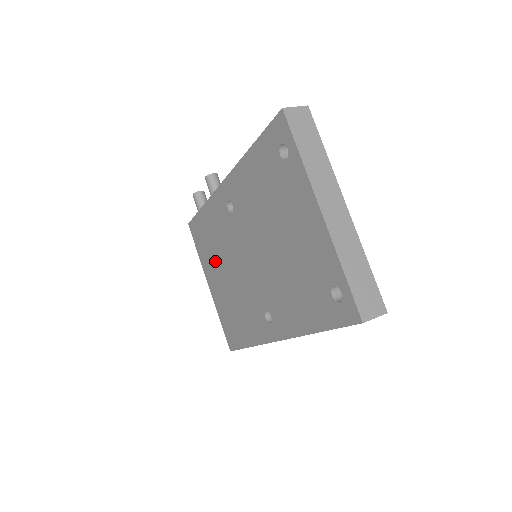
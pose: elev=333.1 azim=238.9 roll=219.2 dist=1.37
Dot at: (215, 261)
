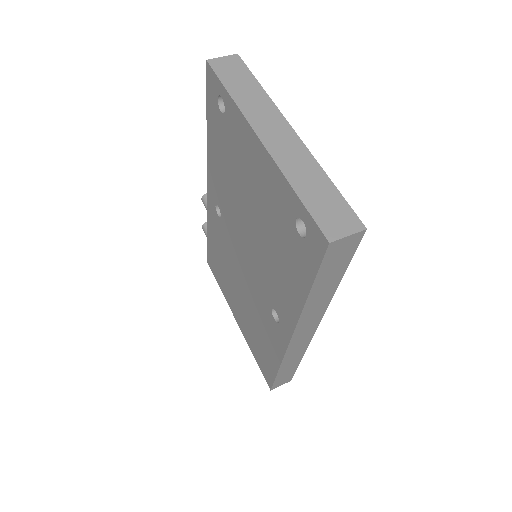
Dot at: (230, 285)
